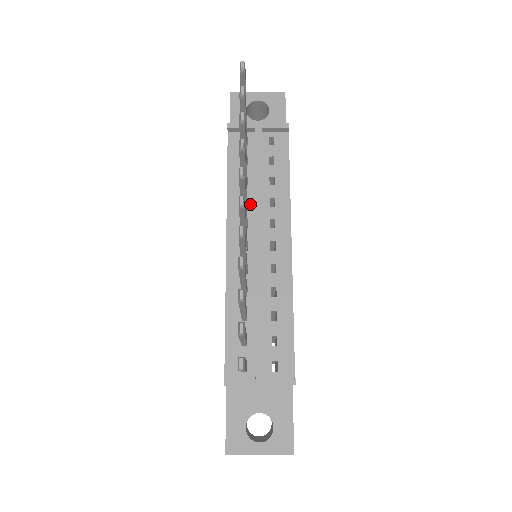
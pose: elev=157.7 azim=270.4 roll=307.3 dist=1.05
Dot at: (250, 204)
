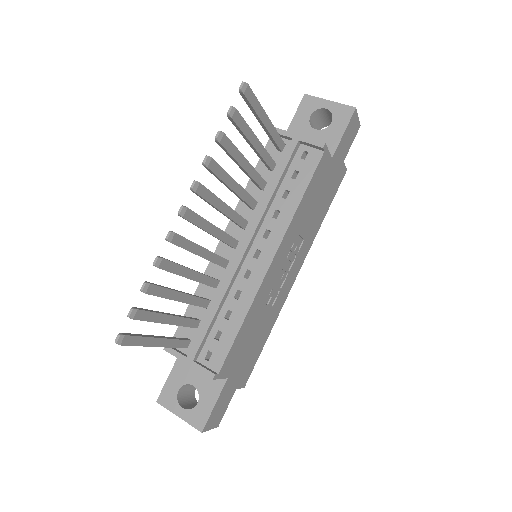
Dot at: (257, 209)
